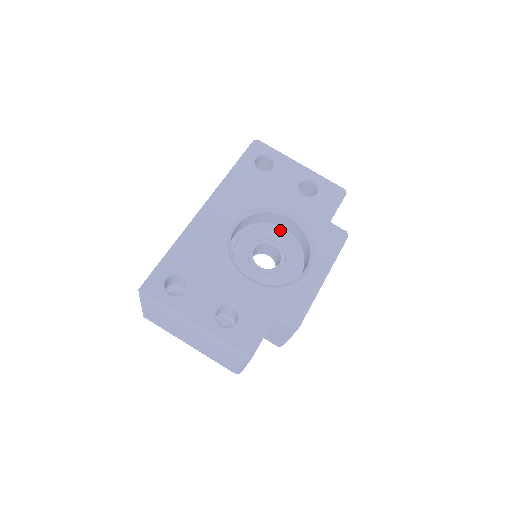
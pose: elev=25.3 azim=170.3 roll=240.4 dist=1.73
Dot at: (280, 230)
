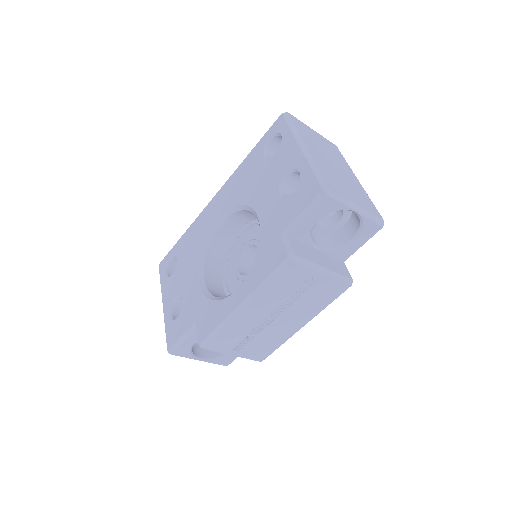
Dot at: occluded
